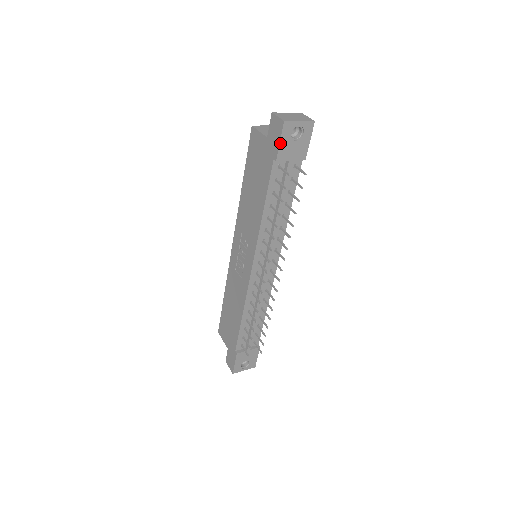
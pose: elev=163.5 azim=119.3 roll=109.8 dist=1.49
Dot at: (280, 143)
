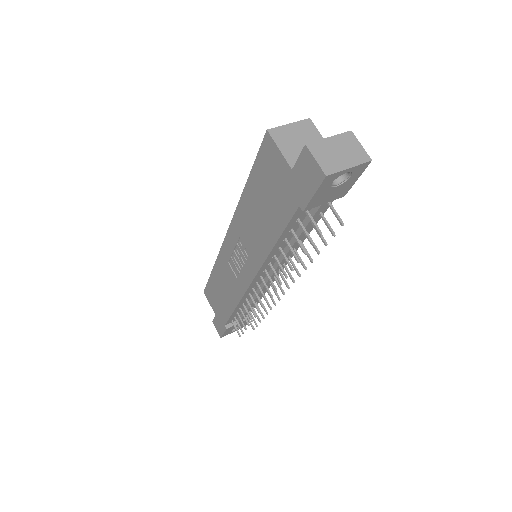
Dot at: (313, 196)
